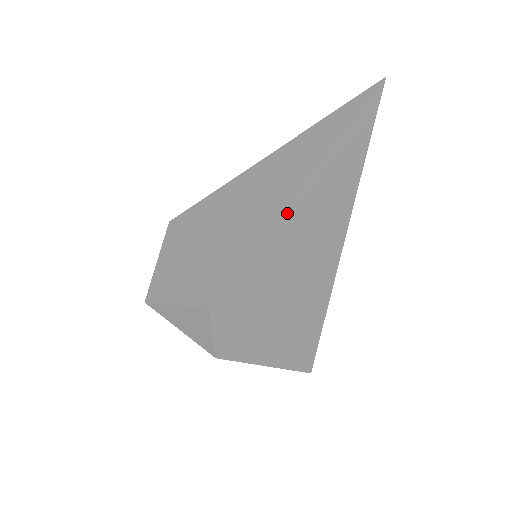
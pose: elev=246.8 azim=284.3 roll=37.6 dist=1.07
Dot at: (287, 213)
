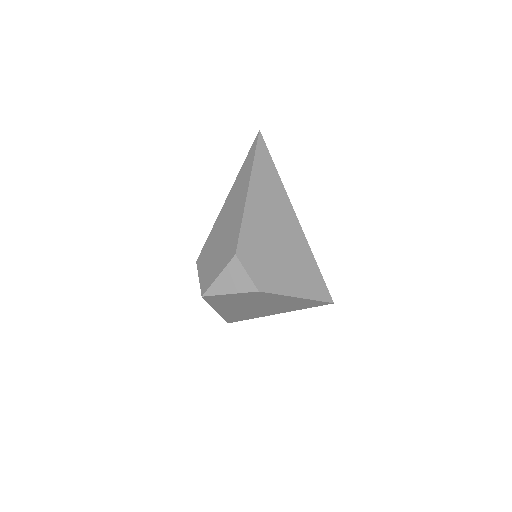
Dot at: (250, 196)
